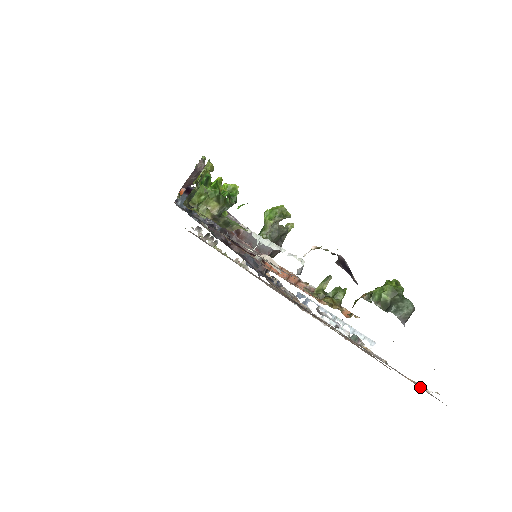
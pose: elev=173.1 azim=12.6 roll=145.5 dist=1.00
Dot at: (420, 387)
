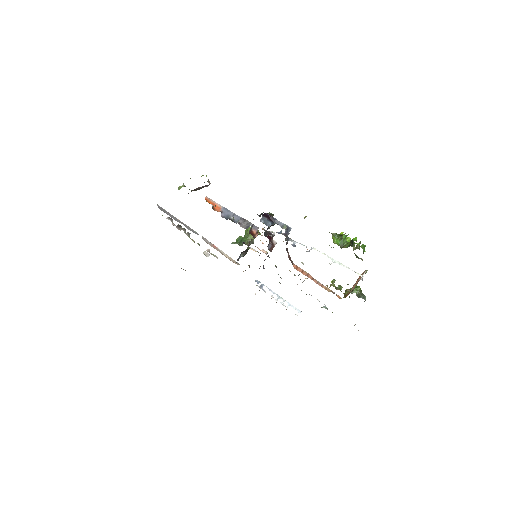
Dot at: occluded
